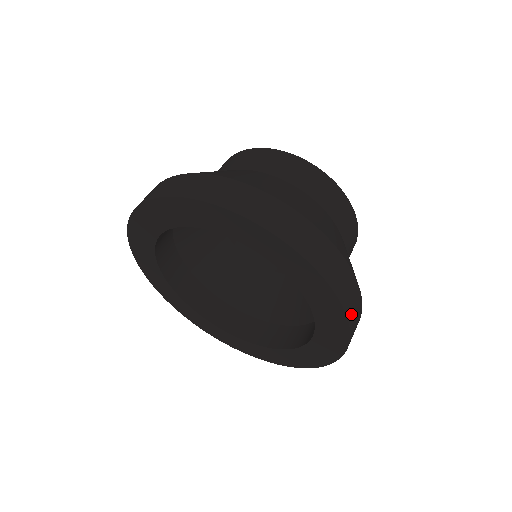
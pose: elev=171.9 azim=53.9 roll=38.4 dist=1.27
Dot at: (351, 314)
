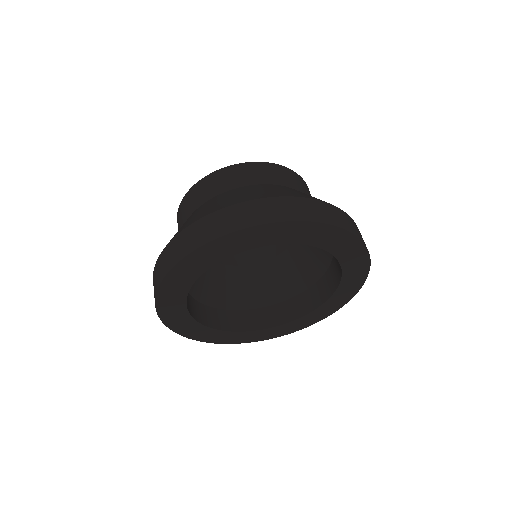
Dot at: occluded
